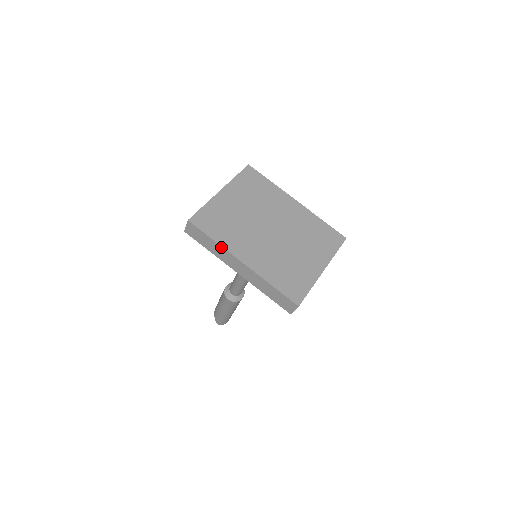
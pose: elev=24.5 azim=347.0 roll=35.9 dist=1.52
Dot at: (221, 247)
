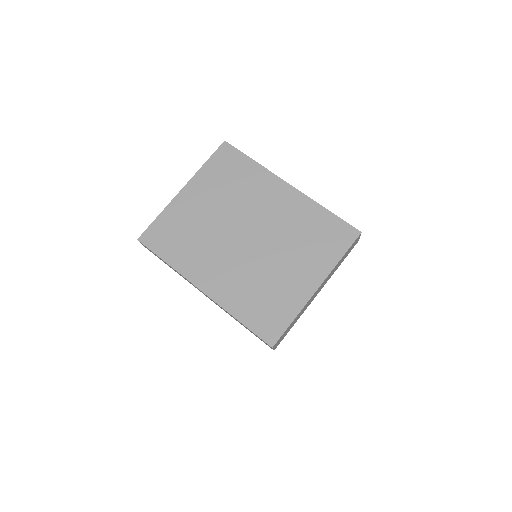
Dot at: (176, 271)
